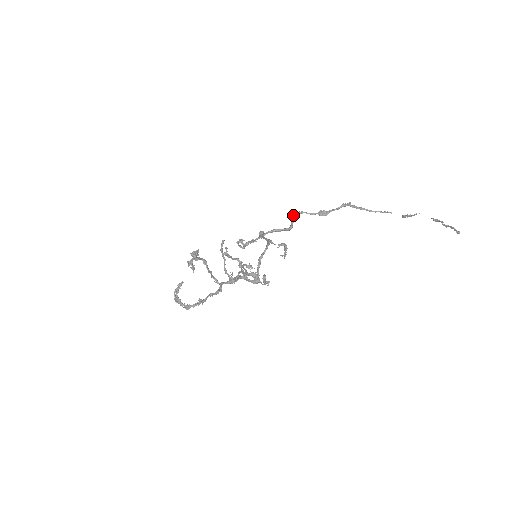
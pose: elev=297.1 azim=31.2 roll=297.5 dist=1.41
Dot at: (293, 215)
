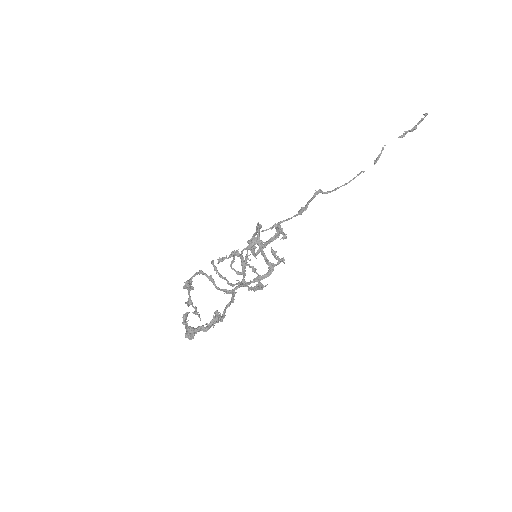
Dot at: (275, 228)
